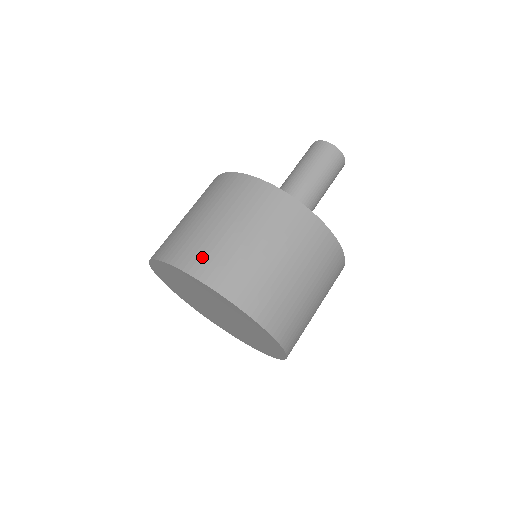
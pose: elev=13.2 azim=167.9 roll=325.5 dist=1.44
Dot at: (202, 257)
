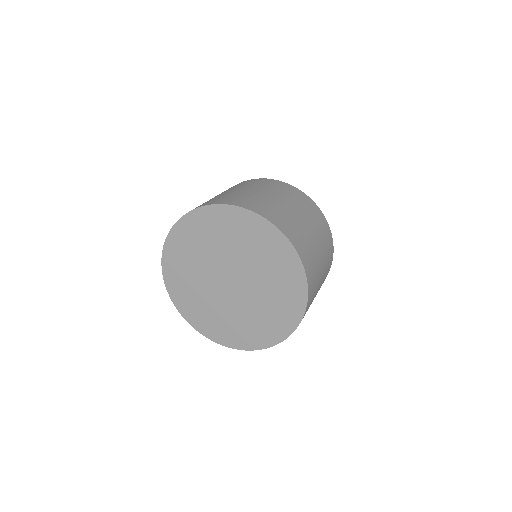
Dot at: (296, 234)
